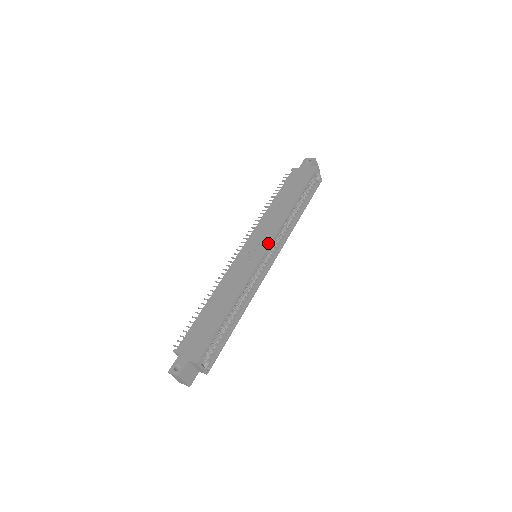
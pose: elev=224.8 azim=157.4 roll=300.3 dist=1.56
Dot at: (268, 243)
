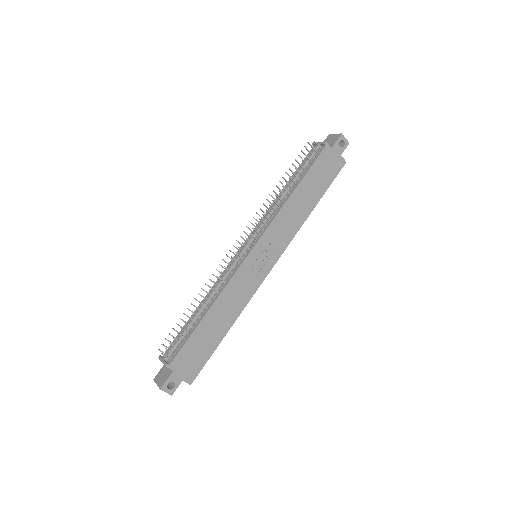
Dot at: (278, 257)
